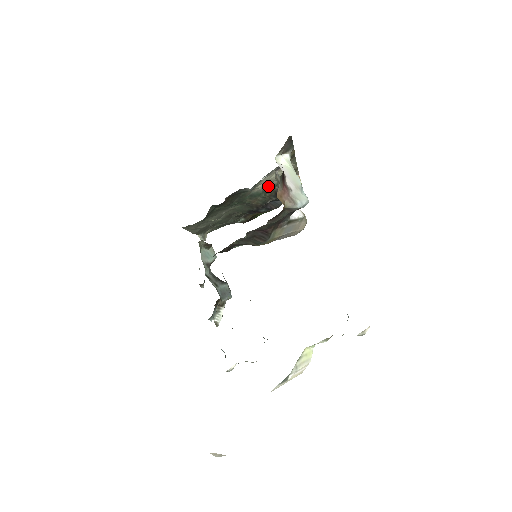
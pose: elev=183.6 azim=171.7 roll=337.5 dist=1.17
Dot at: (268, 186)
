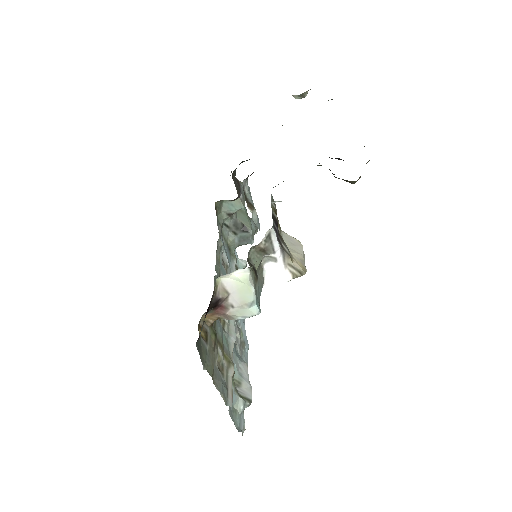
Dot at: occluded
